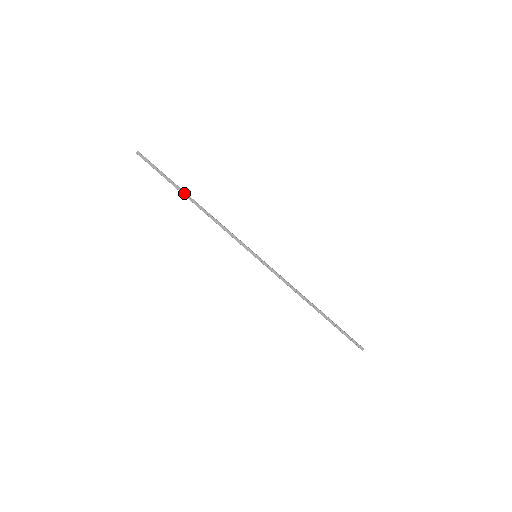
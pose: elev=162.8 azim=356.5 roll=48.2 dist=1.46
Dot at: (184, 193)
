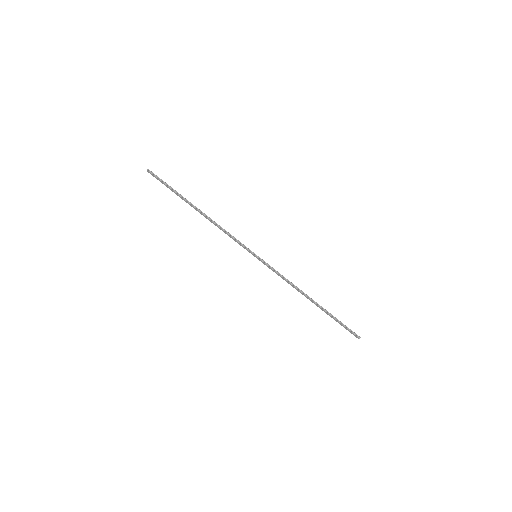
Dot at: (189, 204)
